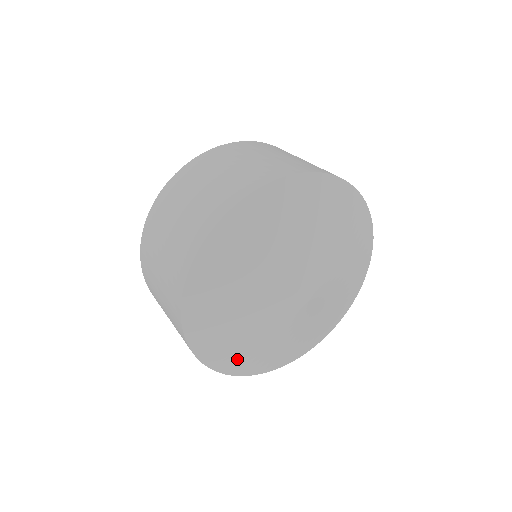
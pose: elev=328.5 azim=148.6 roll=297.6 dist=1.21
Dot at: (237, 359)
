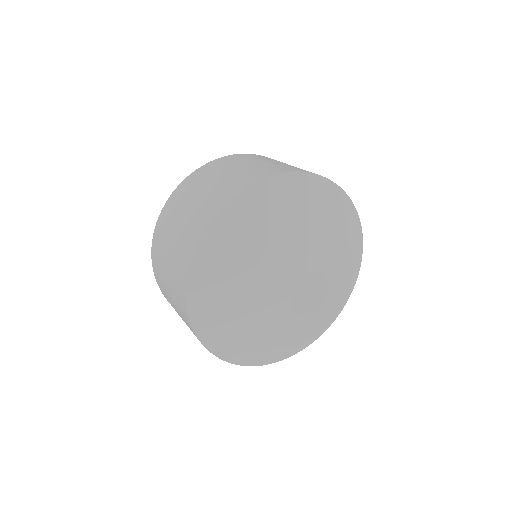
Dot at: (252, 351)
